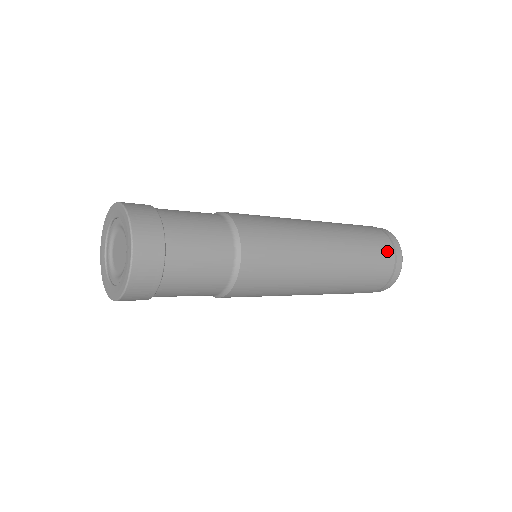
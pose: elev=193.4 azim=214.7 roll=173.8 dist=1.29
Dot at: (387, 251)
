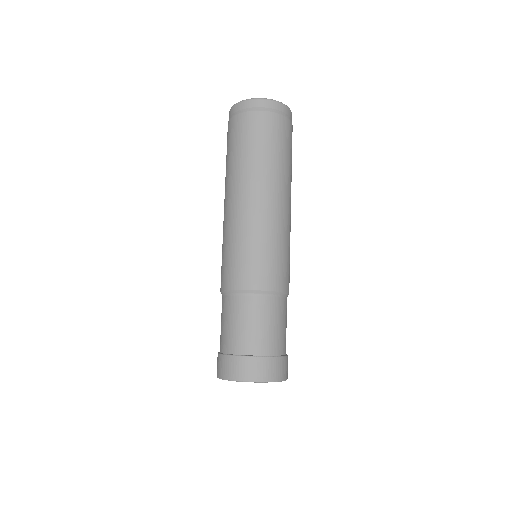
Dot at: occluded
